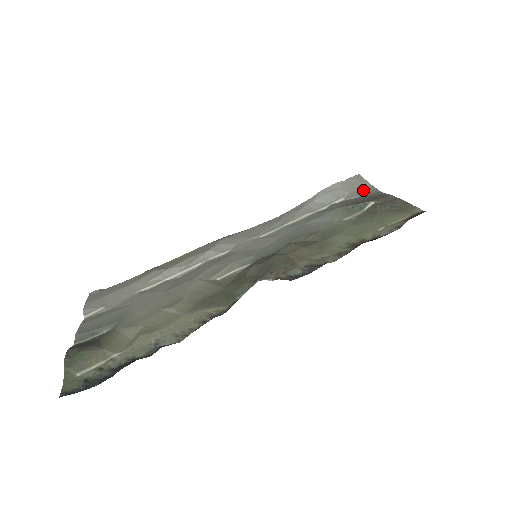
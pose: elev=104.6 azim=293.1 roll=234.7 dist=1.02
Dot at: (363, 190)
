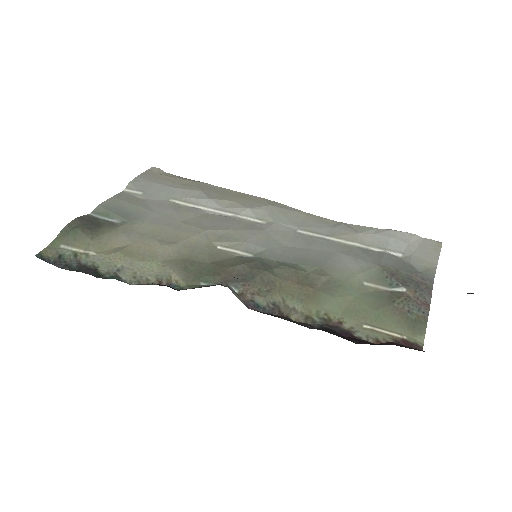
Dot at: (424, 264)
